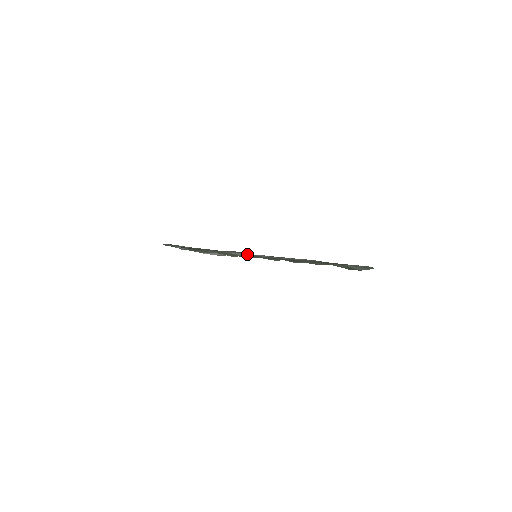
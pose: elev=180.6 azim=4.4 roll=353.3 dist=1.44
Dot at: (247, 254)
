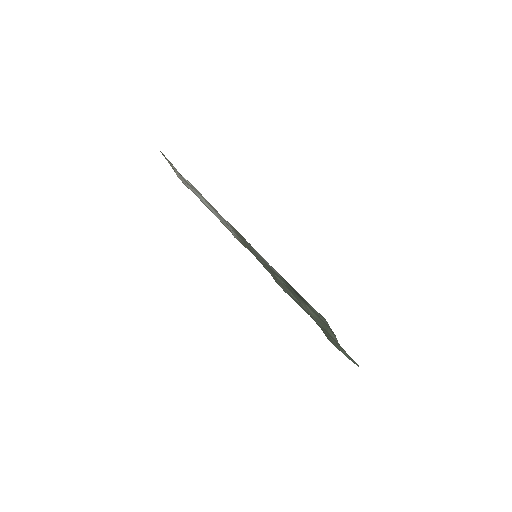
Dot at: occluded
